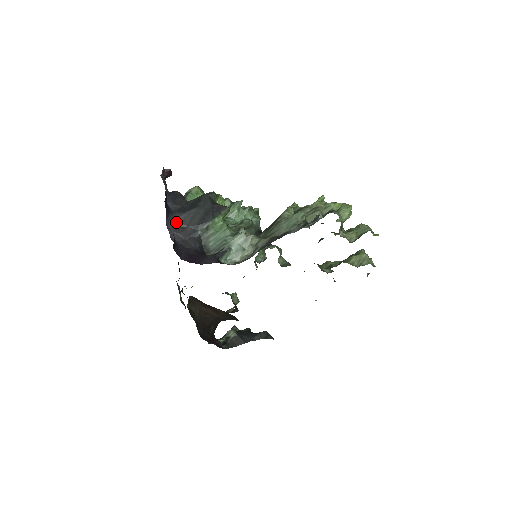
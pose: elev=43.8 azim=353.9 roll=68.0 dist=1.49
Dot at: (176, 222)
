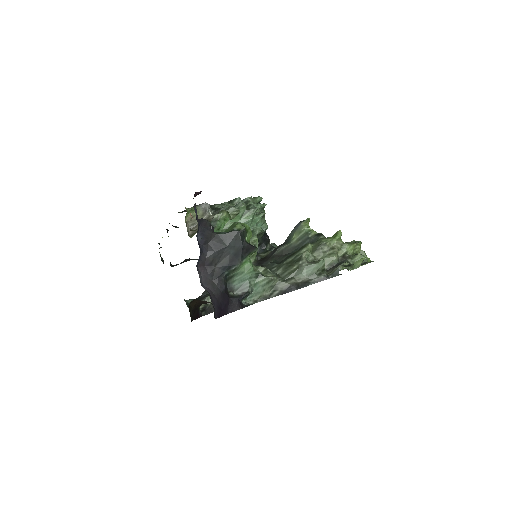
Dot at: (205, 261)
